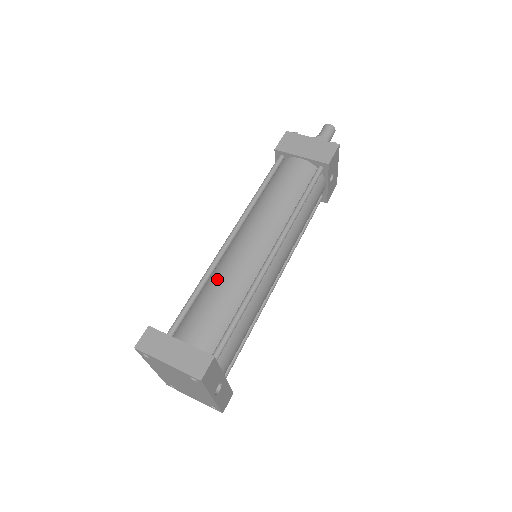
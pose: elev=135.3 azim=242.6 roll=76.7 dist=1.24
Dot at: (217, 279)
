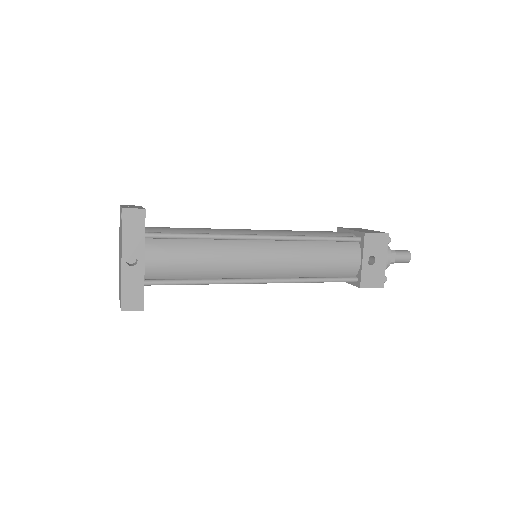
Dot at: occluded
